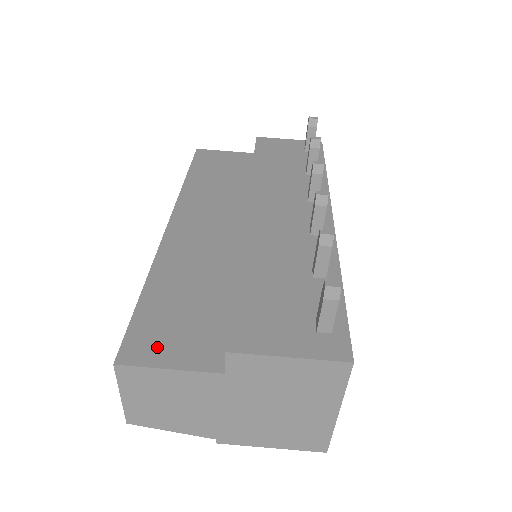
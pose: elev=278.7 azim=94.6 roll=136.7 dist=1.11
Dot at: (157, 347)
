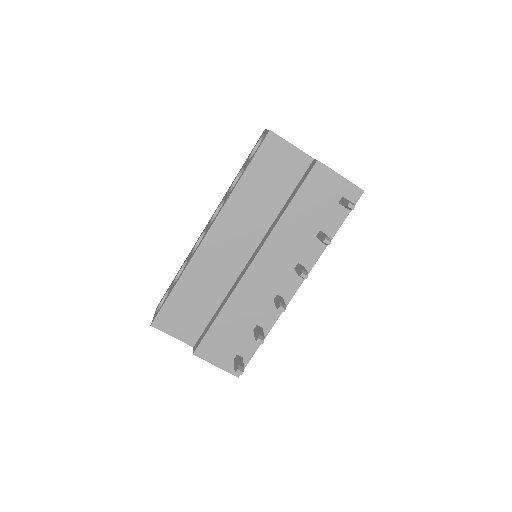
Dot at: (171, 324)
